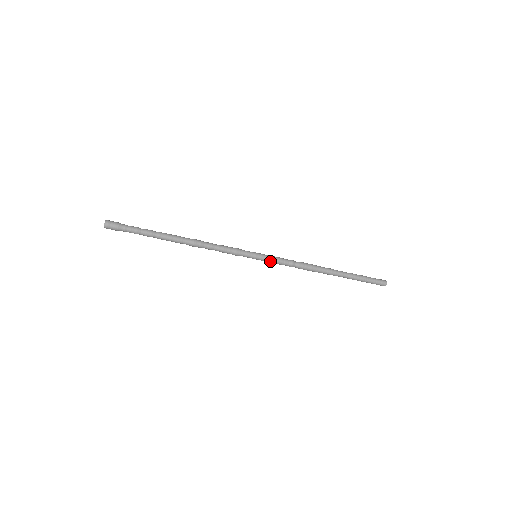
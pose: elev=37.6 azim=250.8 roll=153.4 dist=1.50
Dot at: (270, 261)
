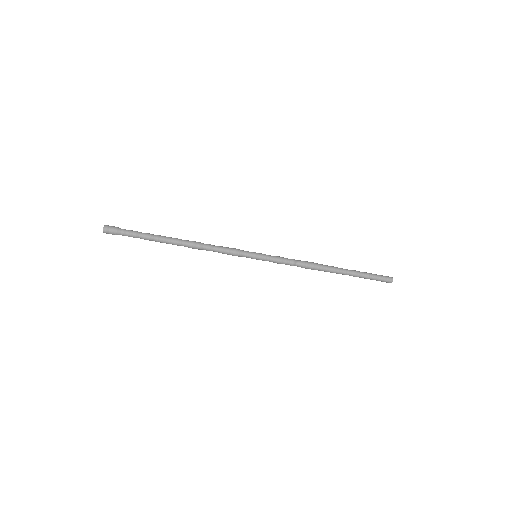
Dot at: (270, 261)
